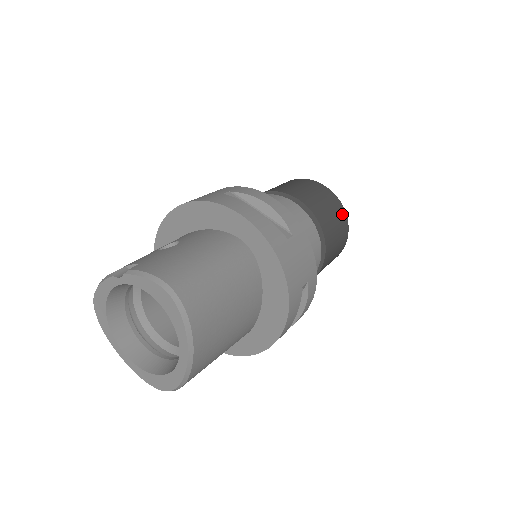
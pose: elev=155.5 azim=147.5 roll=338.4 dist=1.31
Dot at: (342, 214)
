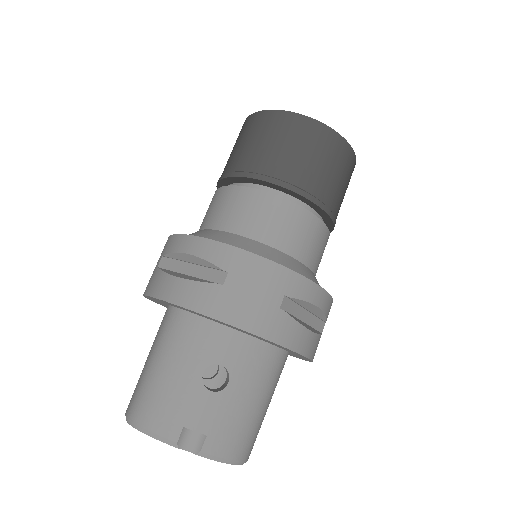
Dot at: occluded
